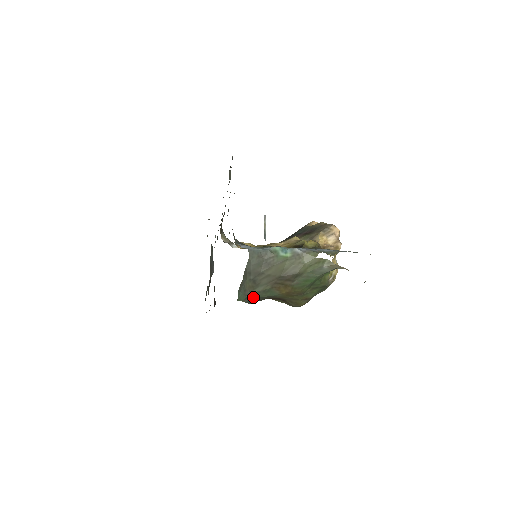
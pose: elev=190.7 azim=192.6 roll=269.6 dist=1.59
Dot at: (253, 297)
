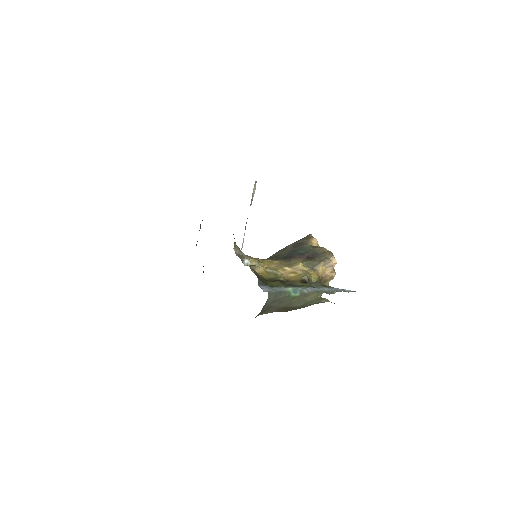
Dot at: occluded
